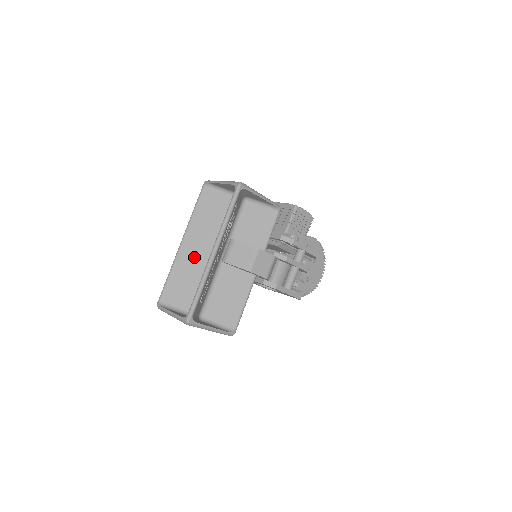
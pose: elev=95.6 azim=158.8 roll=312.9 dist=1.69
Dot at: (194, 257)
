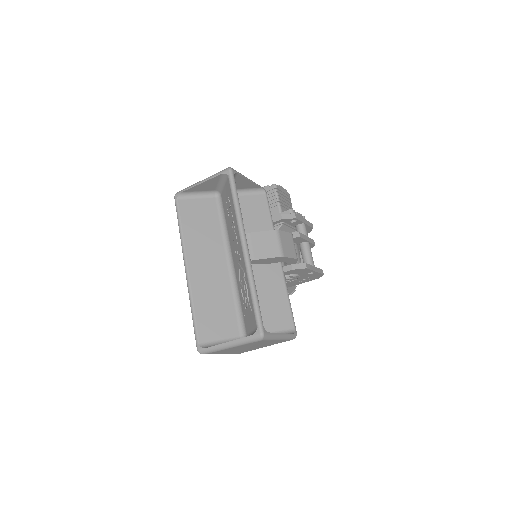
Dot at: (210, 276)
